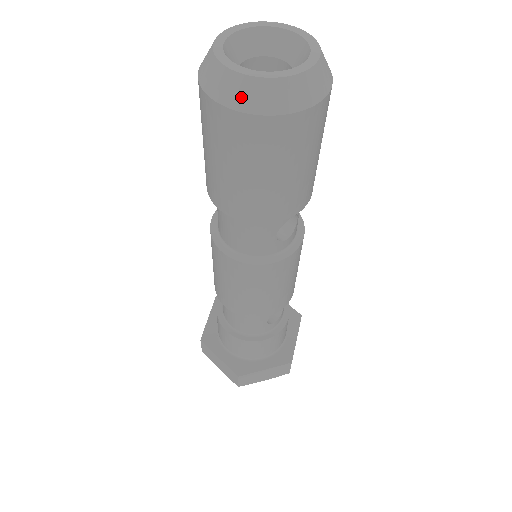
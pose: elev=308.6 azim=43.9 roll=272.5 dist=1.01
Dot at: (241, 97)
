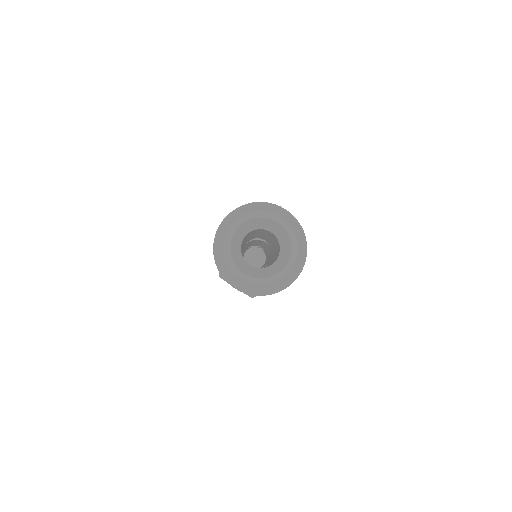
Dot at: (219, 262)
